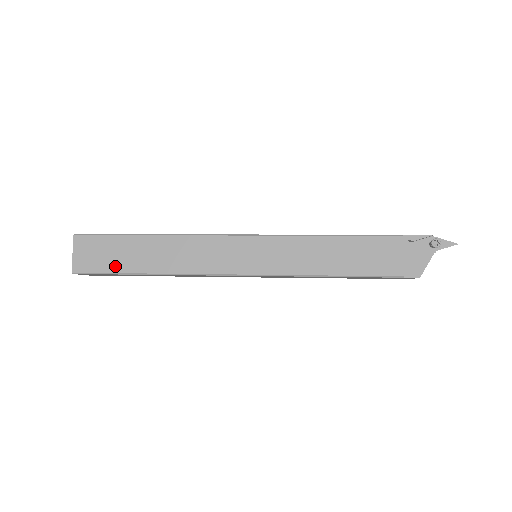
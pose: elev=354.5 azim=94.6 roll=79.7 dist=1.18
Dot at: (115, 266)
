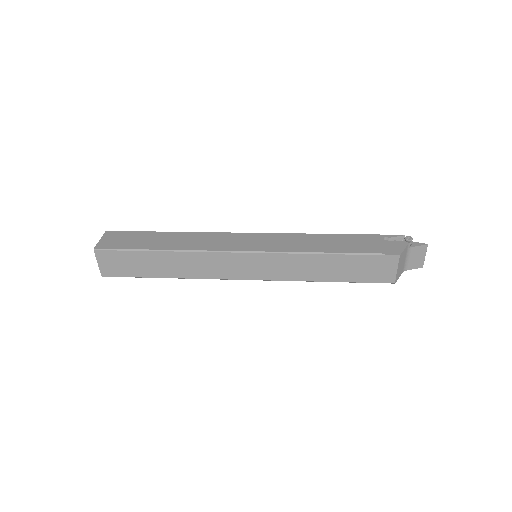
Dot at: (133, 246)
